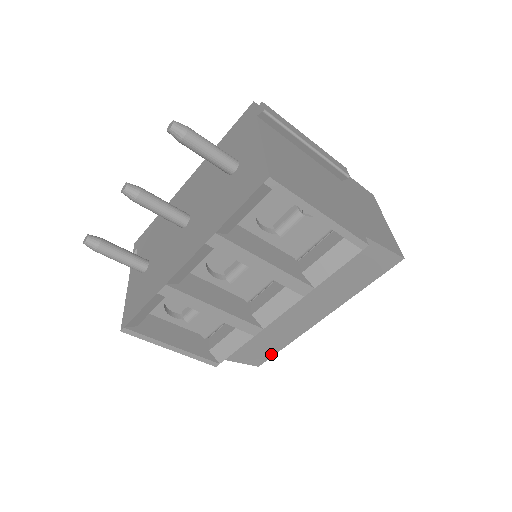
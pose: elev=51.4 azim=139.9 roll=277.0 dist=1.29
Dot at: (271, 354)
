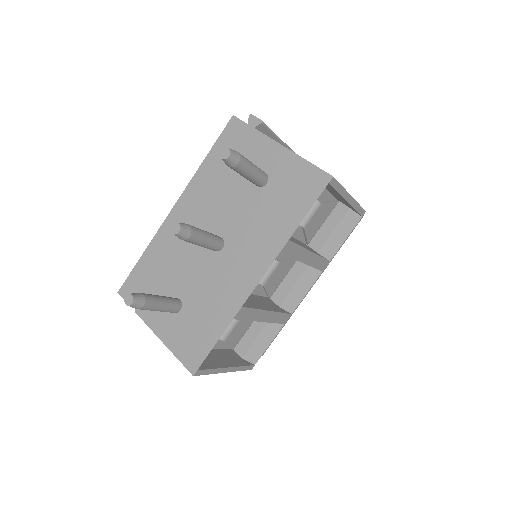
Dot at: (274, 338)
